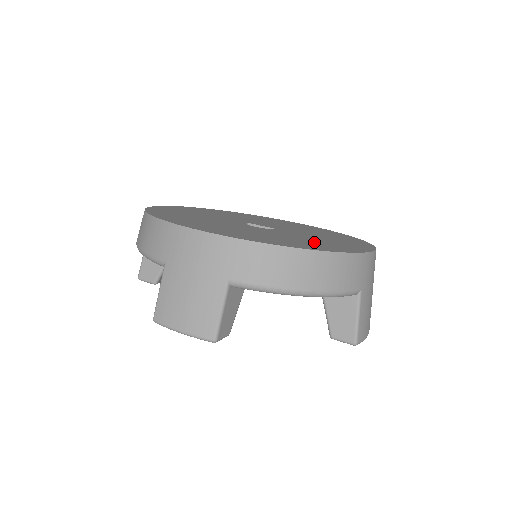
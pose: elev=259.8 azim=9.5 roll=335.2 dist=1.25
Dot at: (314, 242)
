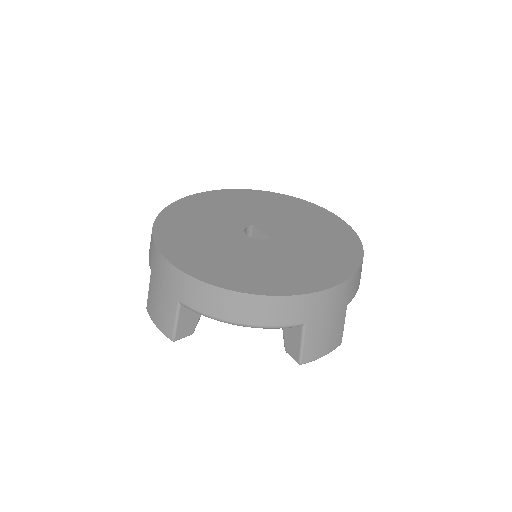
Dot at: (273, 271)
